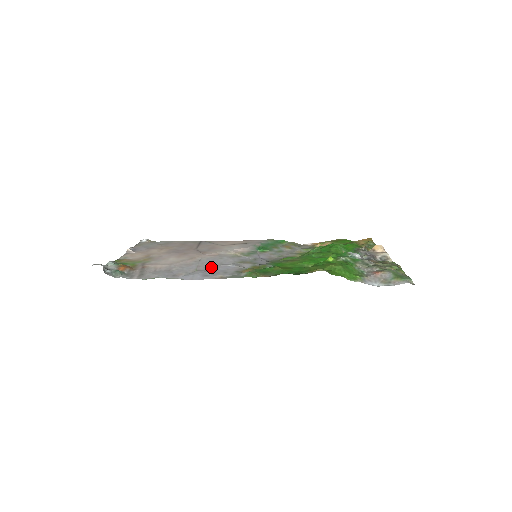
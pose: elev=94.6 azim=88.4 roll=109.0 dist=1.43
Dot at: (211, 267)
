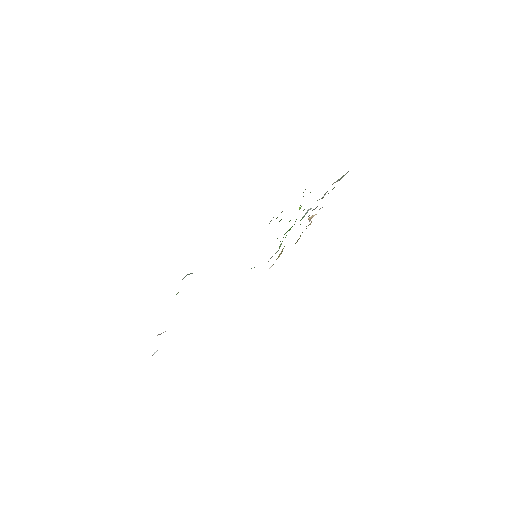
Dot at: occluded
